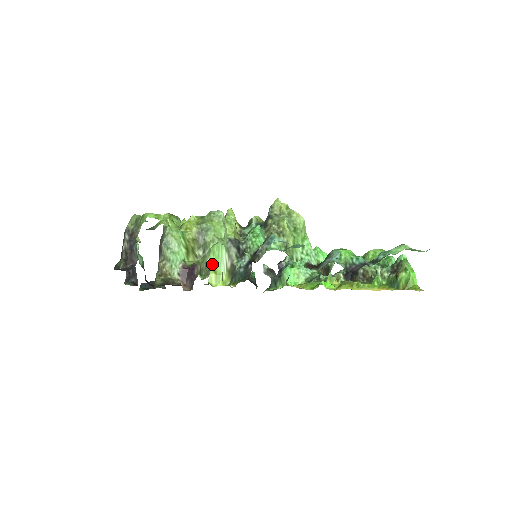
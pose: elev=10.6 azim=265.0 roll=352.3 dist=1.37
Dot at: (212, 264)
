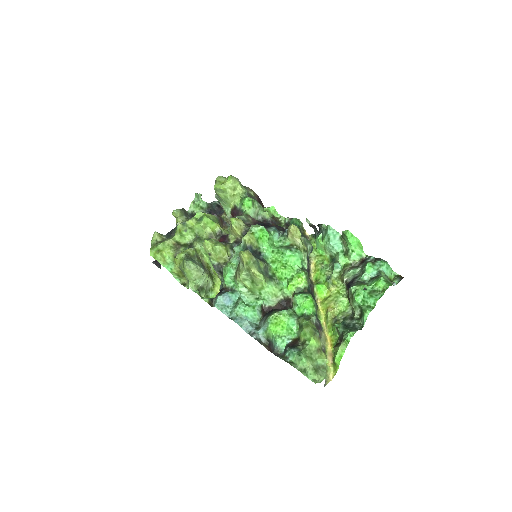
Dot at: (212, 267)
